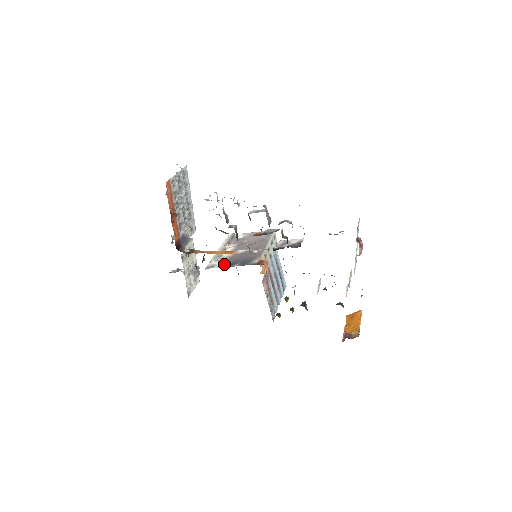
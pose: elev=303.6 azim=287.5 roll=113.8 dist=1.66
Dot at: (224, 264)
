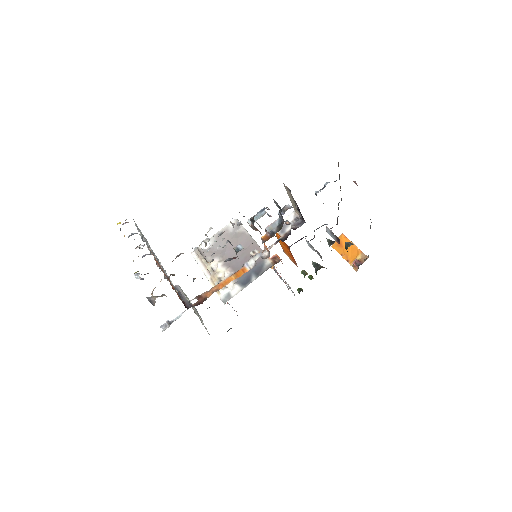
Dot at: (238, 286)
